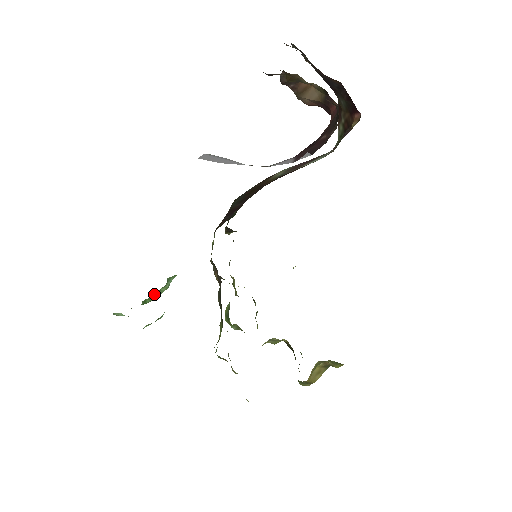
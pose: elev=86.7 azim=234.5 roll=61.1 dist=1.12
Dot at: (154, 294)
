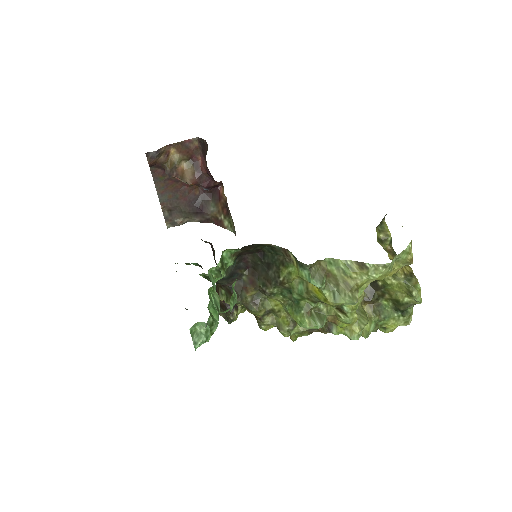
Dot at: (211, 298)
